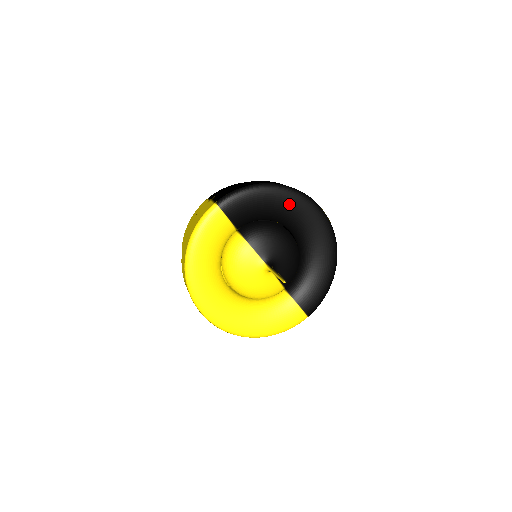
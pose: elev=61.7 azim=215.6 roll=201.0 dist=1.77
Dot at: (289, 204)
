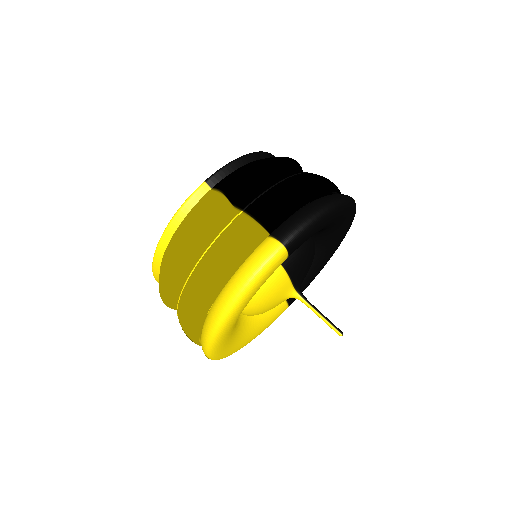
Dot at: (341, 219)
